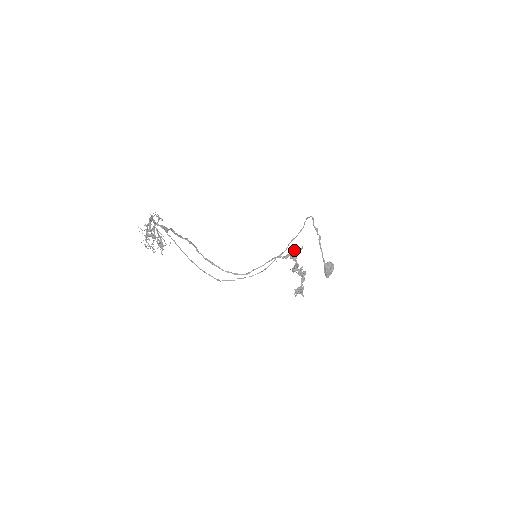
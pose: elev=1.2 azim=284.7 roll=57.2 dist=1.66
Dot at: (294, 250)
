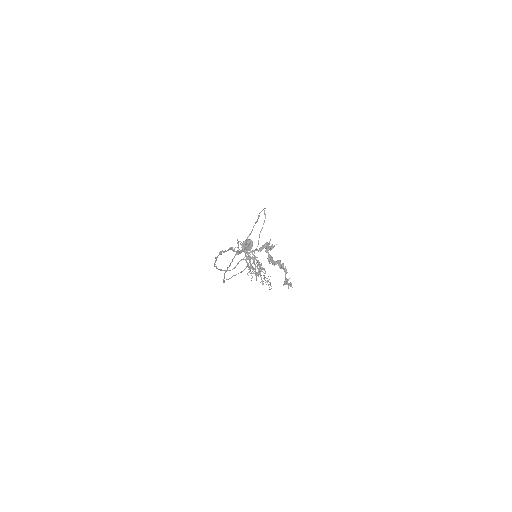
Dot at: (265, 243)
